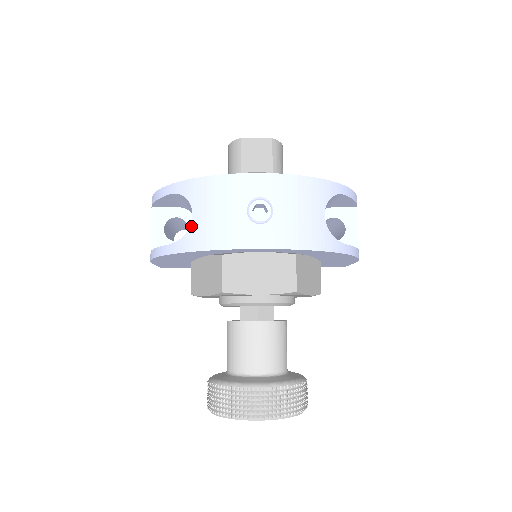
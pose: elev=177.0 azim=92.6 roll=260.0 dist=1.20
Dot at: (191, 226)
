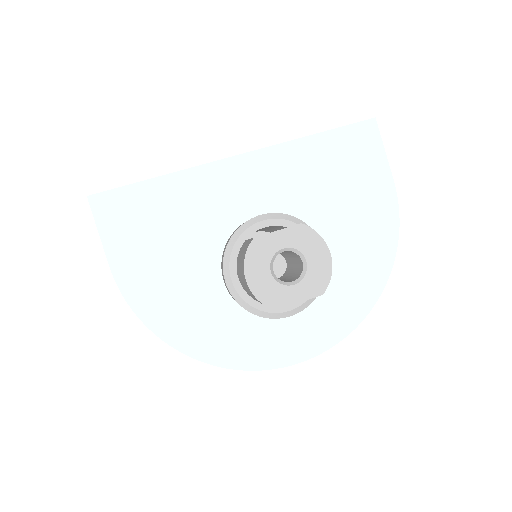
Dot at: occluded
